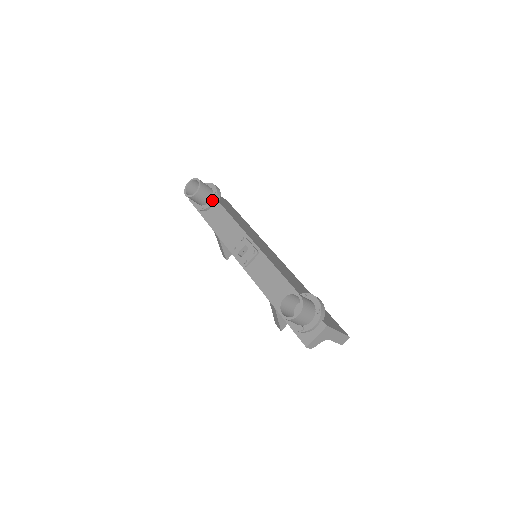
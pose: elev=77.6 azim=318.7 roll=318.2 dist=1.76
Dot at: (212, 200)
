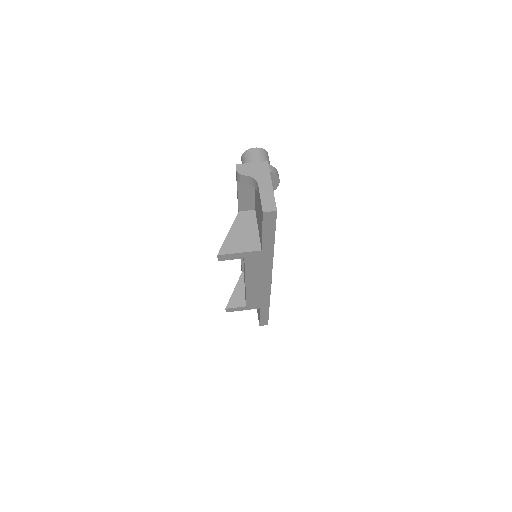
Dot at: occluded
